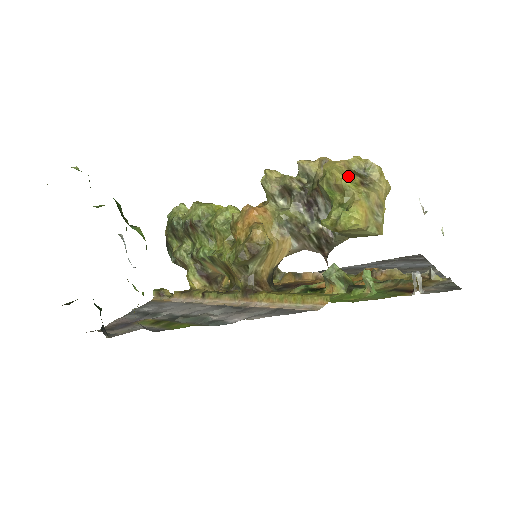
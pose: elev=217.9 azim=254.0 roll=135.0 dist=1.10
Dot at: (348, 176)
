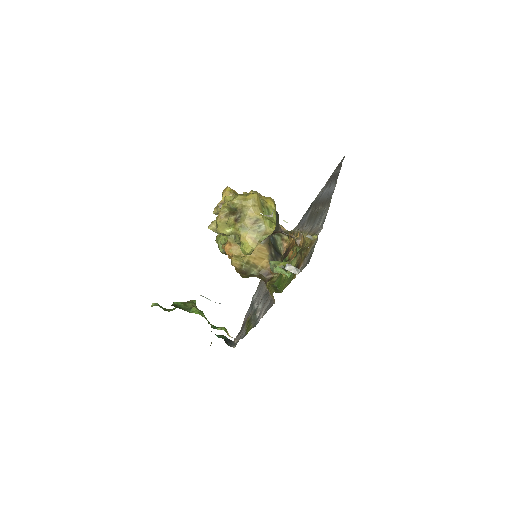
Dot at: (227, 224)
